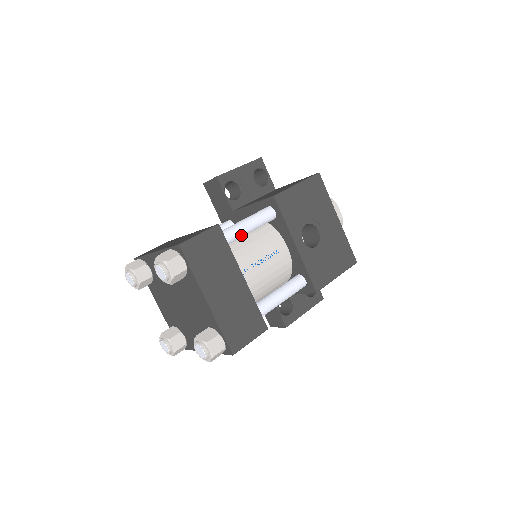
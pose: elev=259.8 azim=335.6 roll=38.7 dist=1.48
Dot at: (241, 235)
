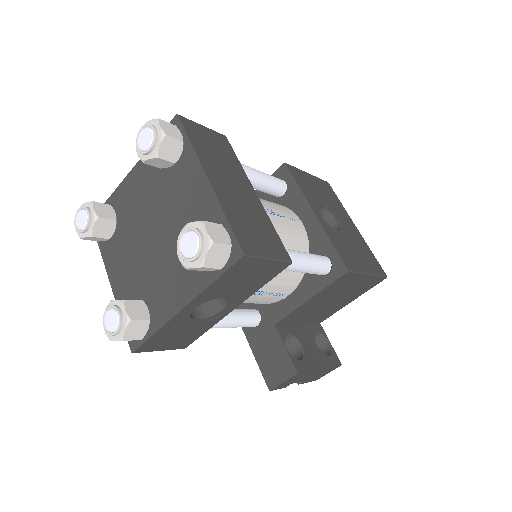
Dot at: (248, 174)
